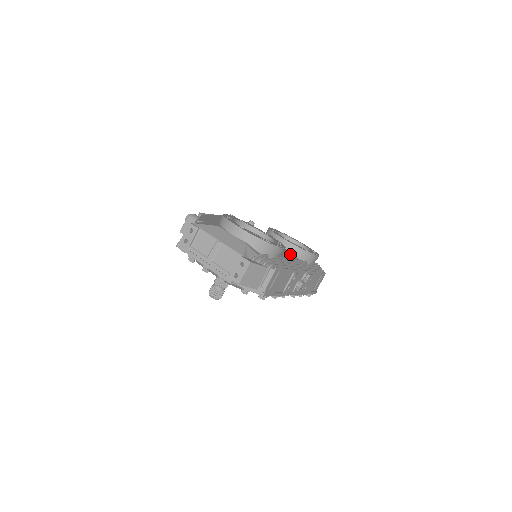
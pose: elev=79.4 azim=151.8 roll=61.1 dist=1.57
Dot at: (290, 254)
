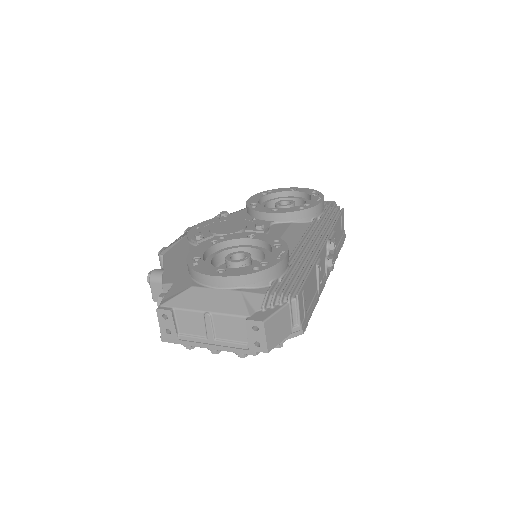
Dot at: (293, 228)
